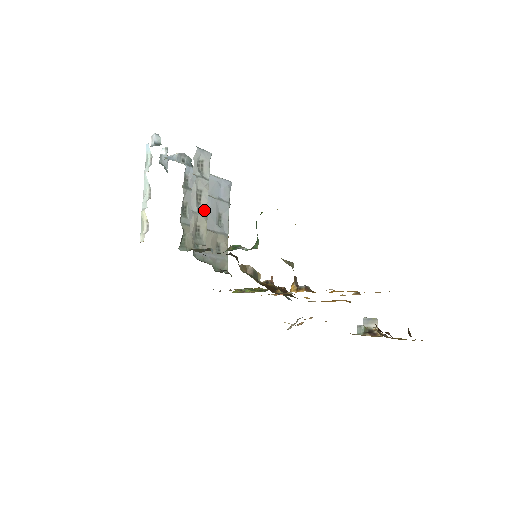
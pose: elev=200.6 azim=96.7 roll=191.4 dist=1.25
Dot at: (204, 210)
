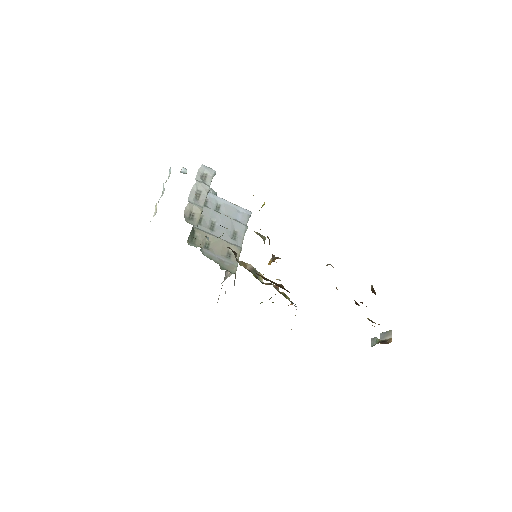
Dot at: (201, 204)
